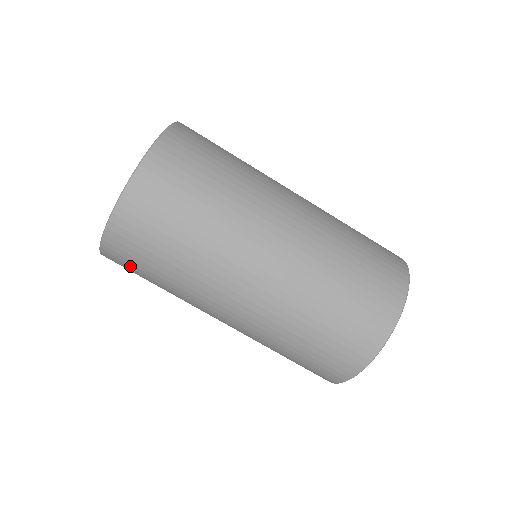
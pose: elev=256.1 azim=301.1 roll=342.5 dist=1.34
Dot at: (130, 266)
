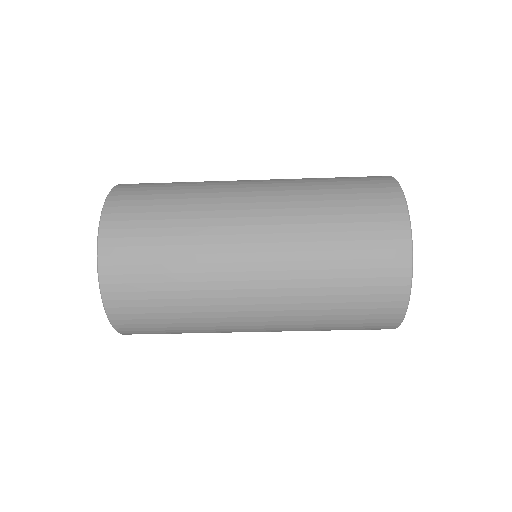
Dot at: (148, 329)
